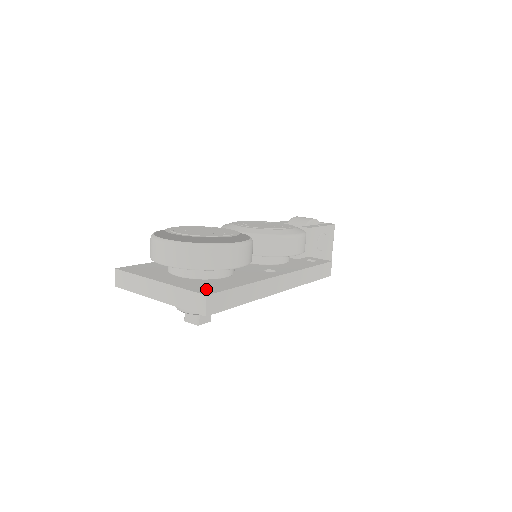
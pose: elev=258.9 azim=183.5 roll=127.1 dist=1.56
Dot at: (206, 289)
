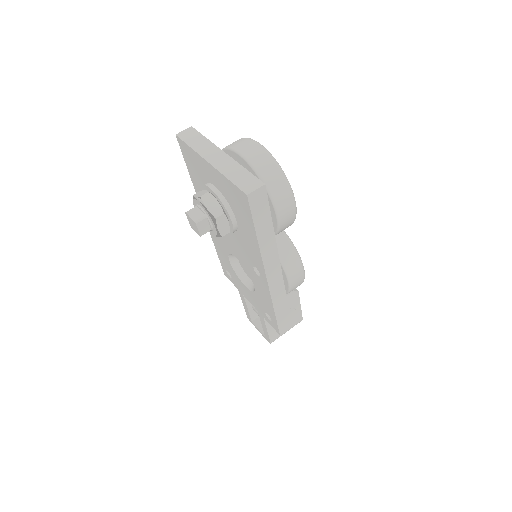
Dot at: occluded
